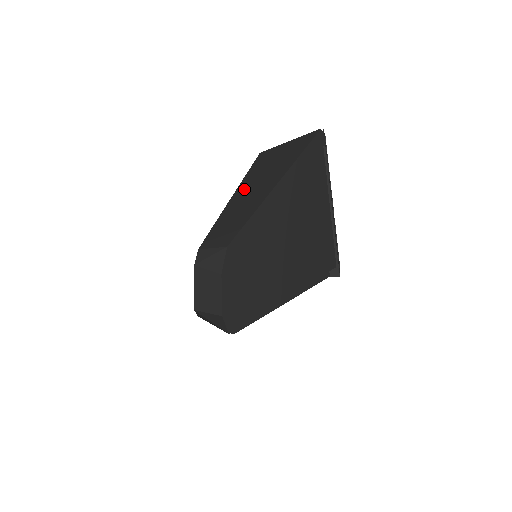
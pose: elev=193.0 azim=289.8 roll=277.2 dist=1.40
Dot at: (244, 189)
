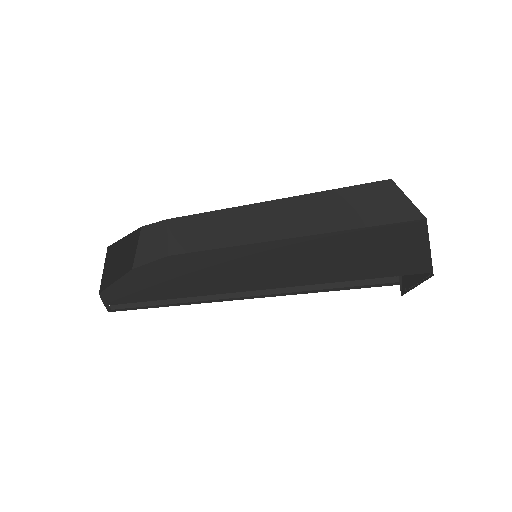
Dot at: (317, 201)
